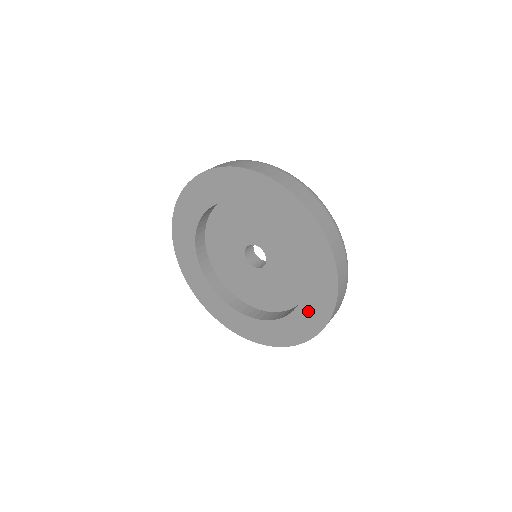
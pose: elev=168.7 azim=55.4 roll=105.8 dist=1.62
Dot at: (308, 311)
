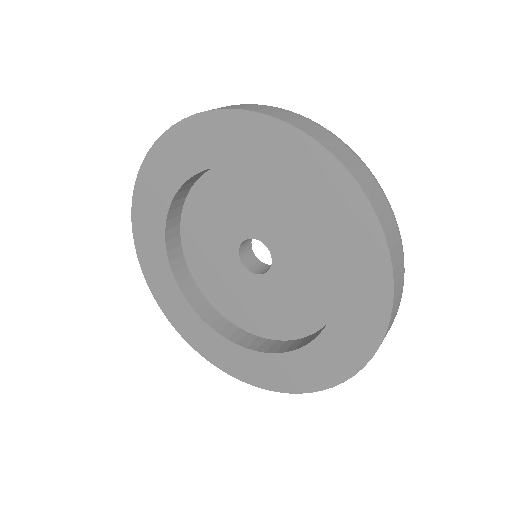
Dot at: (348, 323)
